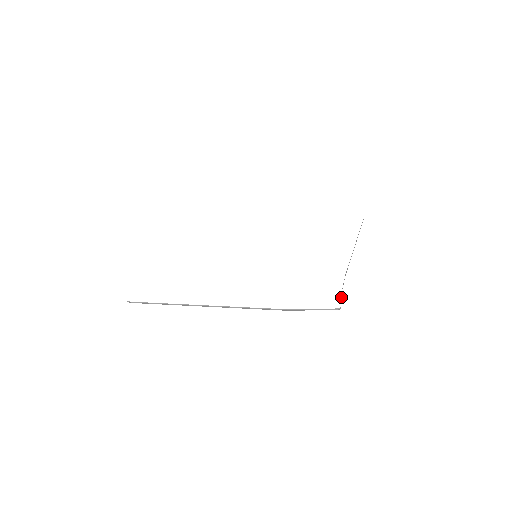
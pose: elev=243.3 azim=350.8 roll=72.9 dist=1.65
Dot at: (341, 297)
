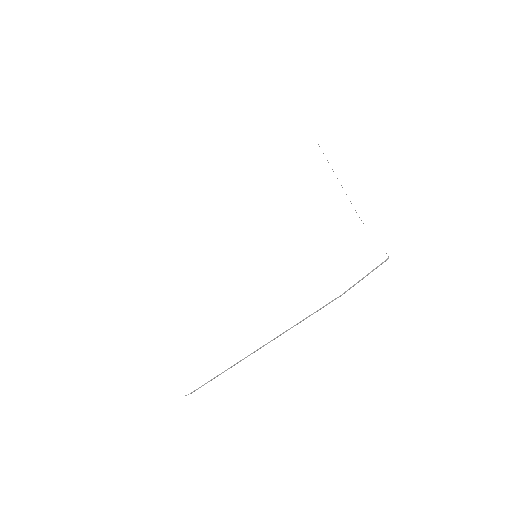
Dot at: occluded
